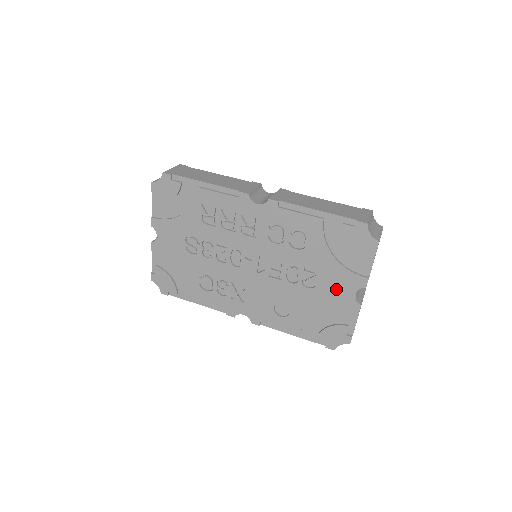
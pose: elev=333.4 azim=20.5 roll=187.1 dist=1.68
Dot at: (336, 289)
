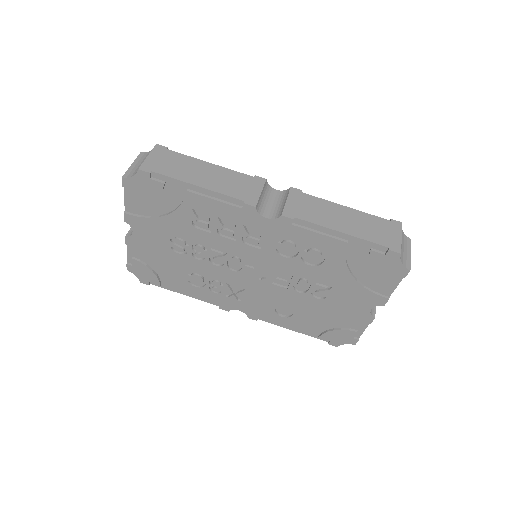
Dot at: (350, 303)
